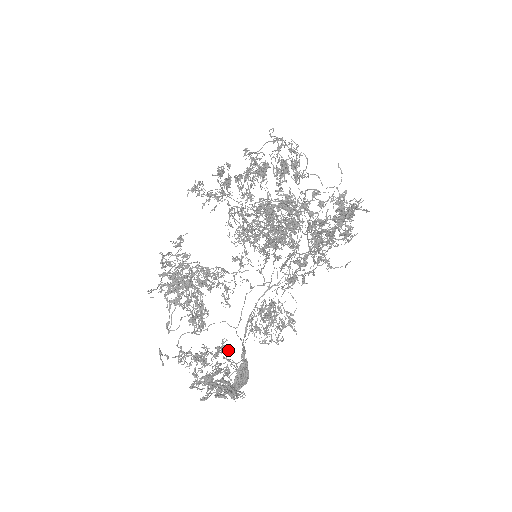
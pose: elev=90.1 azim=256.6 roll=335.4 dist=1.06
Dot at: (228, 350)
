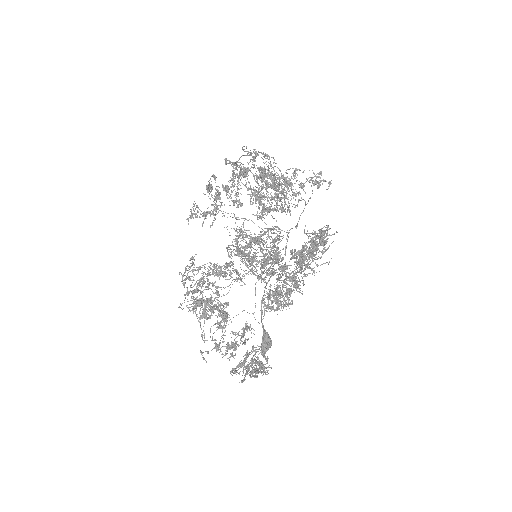
Dot at: (251, 329)
